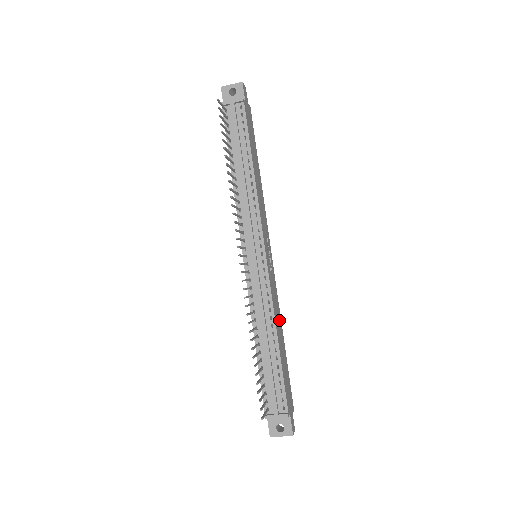
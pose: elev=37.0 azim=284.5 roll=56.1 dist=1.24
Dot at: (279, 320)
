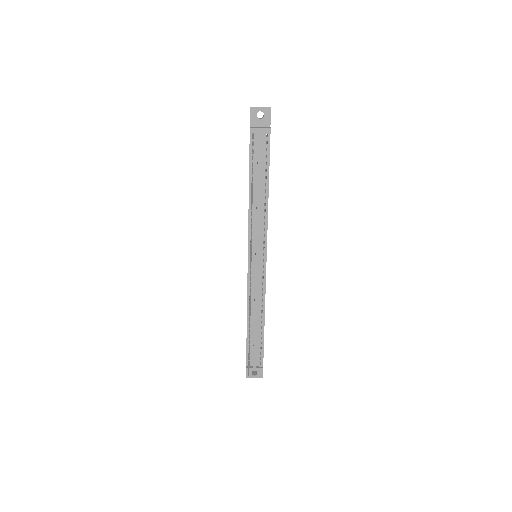
Dot at: occluded
